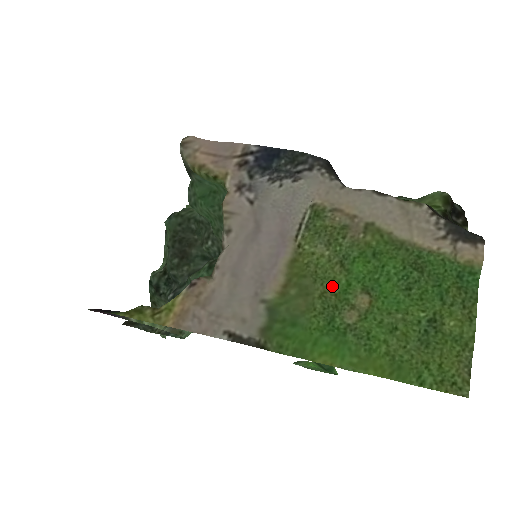
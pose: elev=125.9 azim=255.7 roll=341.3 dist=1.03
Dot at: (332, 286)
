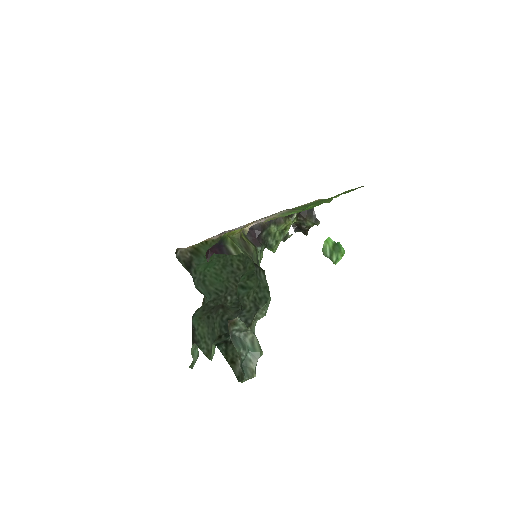
Dot at: occluded
